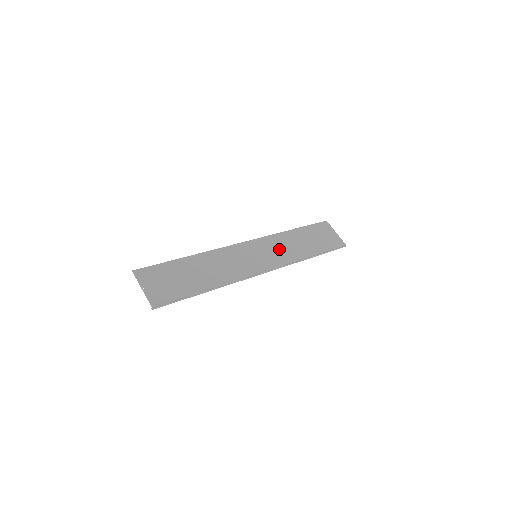
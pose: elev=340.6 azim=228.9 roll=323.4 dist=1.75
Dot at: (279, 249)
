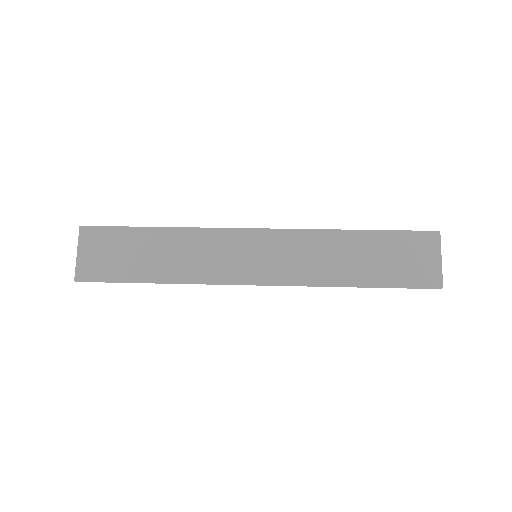
Dot at: (303, 256)
